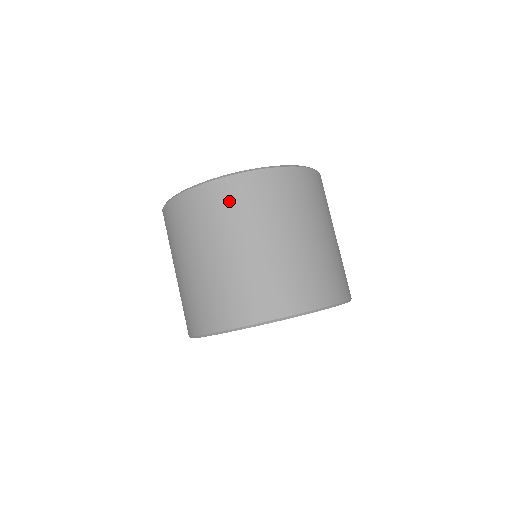
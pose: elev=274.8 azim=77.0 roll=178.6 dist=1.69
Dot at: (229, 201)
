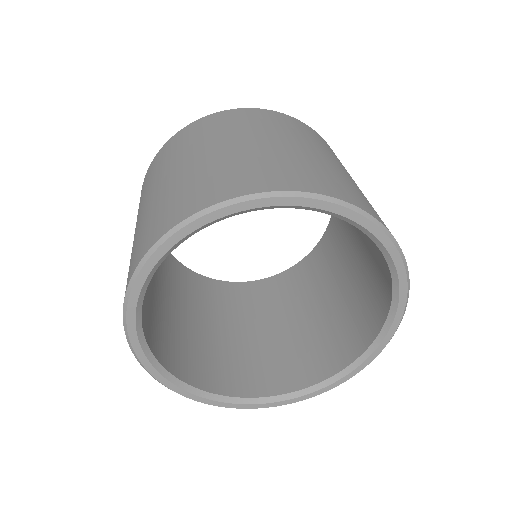
Dot at: (226, 121)
